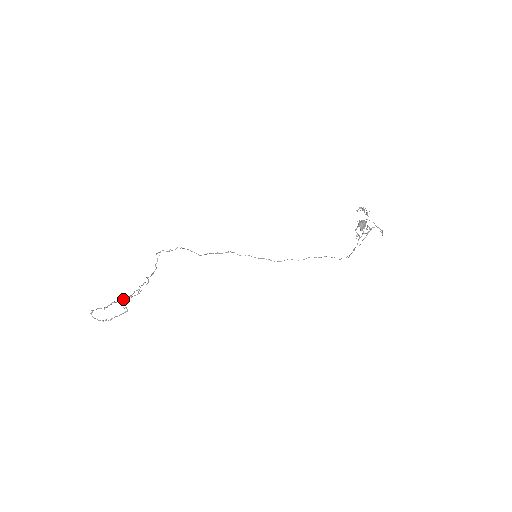
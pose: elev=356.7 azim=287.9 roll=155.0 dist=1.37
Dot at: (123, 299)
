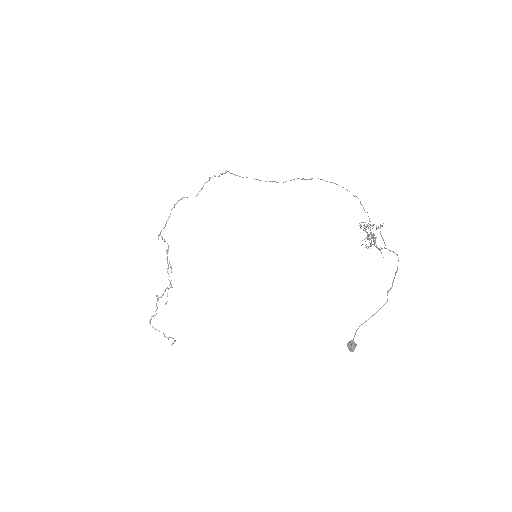
Dot at: (163, 294)
